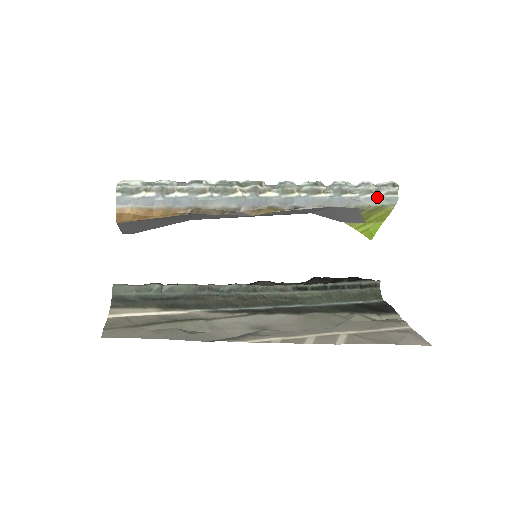
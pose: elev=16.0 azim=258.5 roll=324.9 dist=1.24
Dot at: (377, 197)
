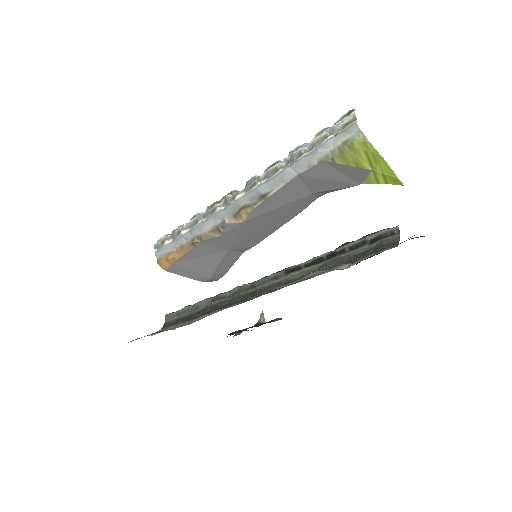
Dot at: (333, 138)
